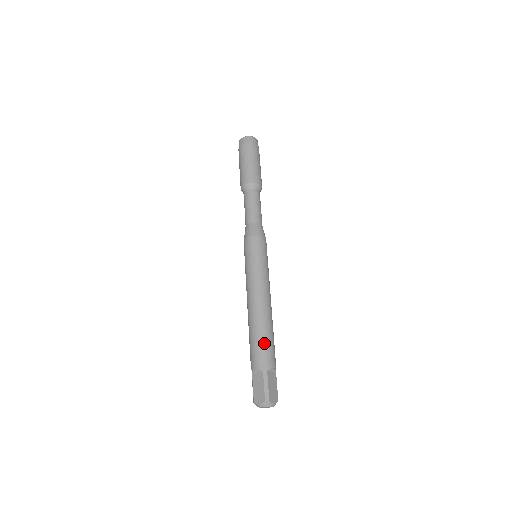
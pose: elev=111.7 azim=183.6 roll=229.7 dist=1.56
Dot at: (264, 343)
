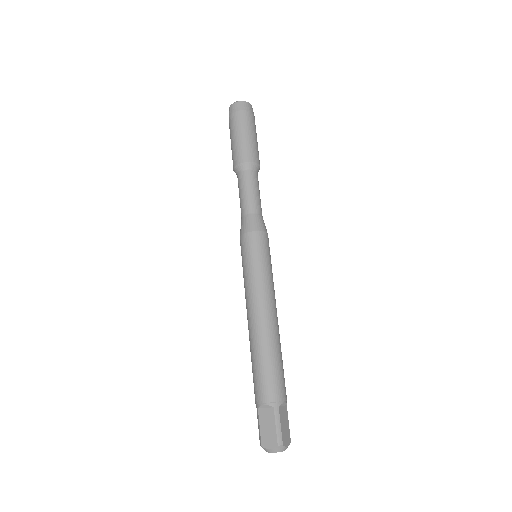
Dot at: (273, 370)
